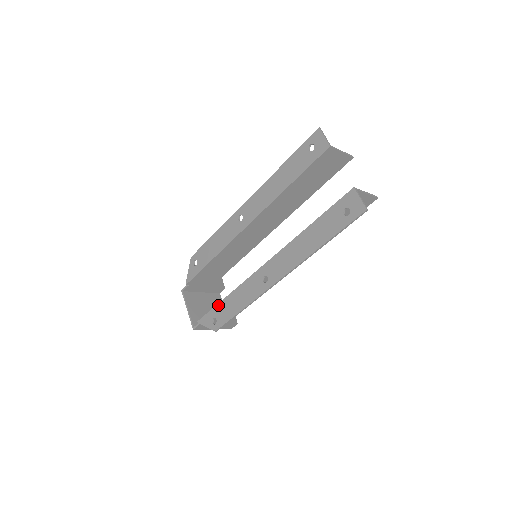
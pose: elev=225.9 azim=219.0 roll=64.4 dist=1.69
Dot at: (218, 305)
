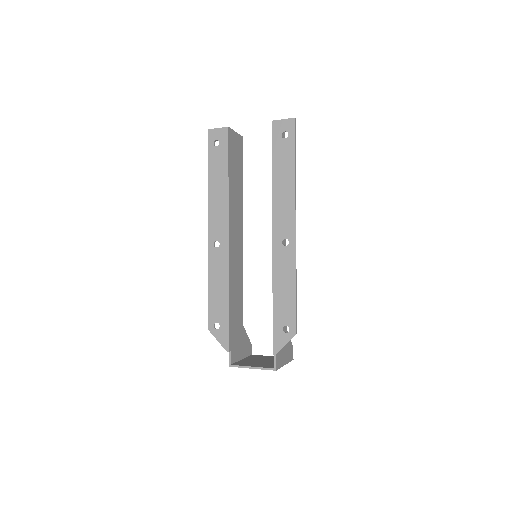
Dot at: (274, 315)
